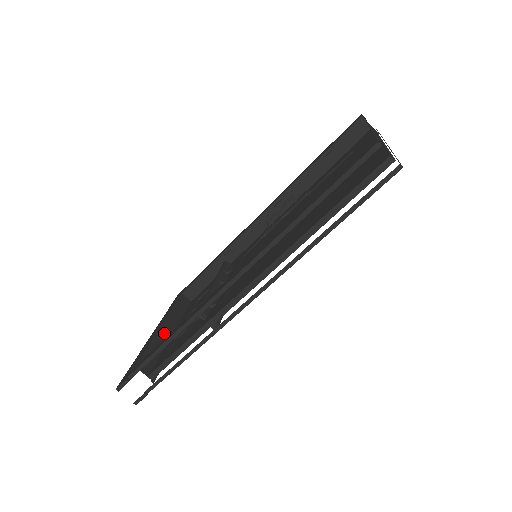
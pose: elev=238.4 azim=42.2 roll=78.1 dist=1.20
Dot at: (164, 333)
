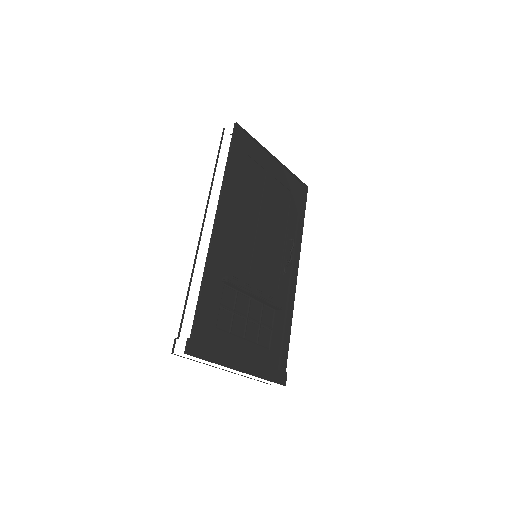
Dot at: occluded
